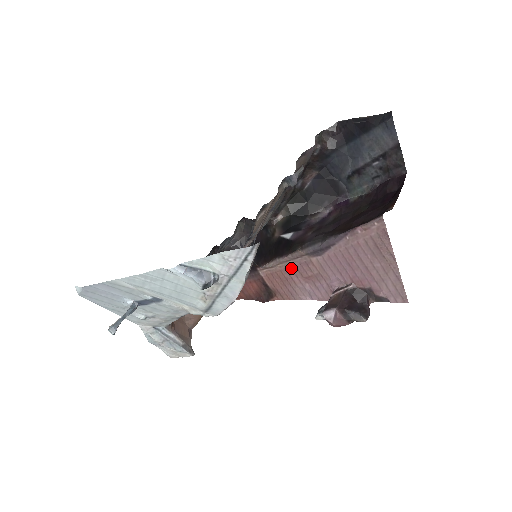
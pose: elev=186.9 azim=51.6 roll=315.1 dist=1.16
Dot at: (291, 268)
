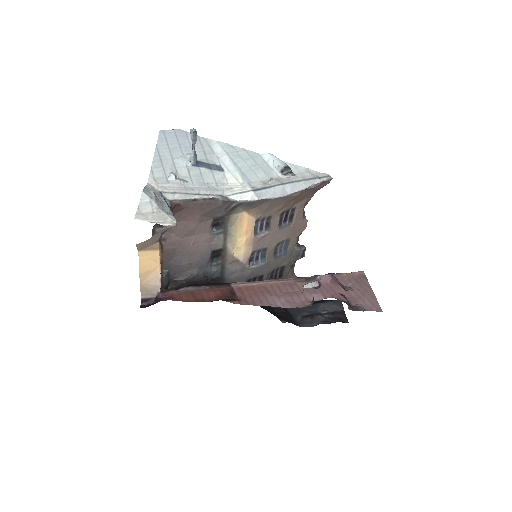
Dot at: (272, 286)
